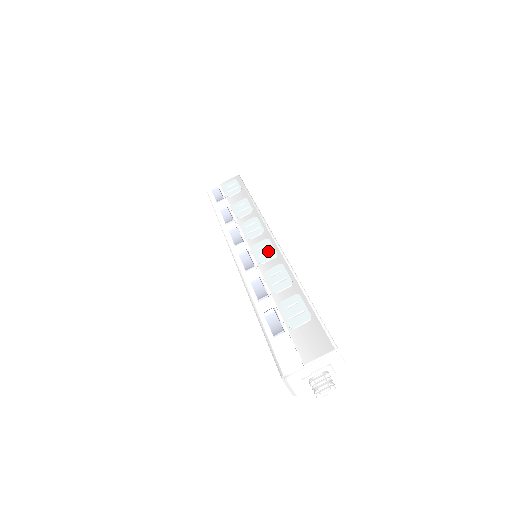
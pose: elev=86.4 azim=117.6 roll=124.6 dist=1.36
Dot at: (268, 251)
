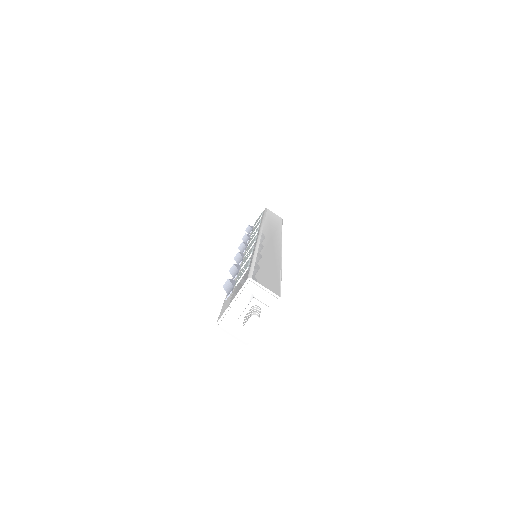
Dot at: (251, 244)
